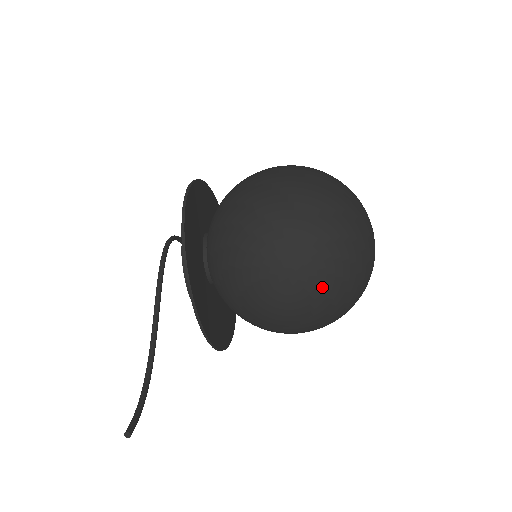
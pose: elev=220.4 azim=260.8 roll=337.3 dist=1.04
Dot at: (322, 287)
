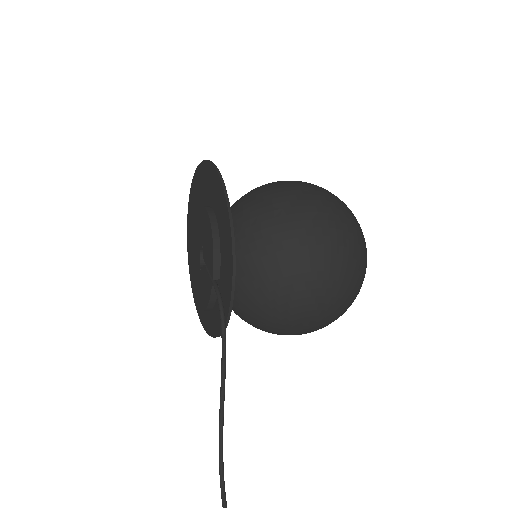
Dot at: occluded
